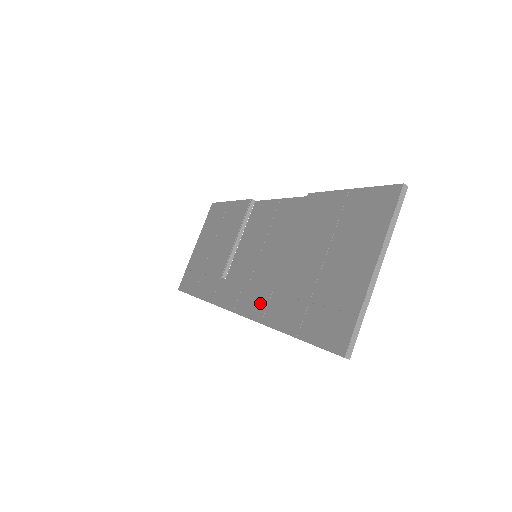
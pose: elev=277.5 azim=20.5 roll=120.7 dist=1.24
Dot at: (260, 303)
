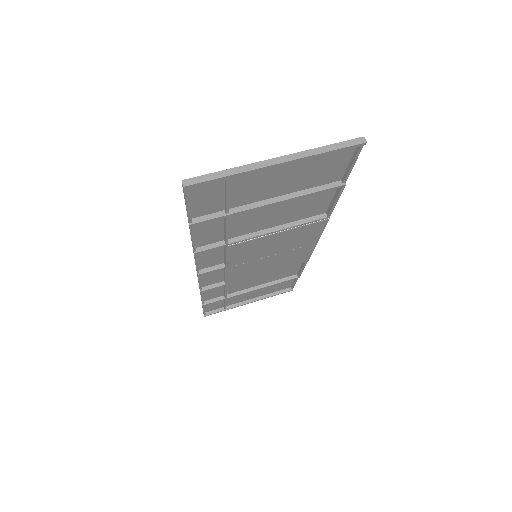
Dot at: occluded
